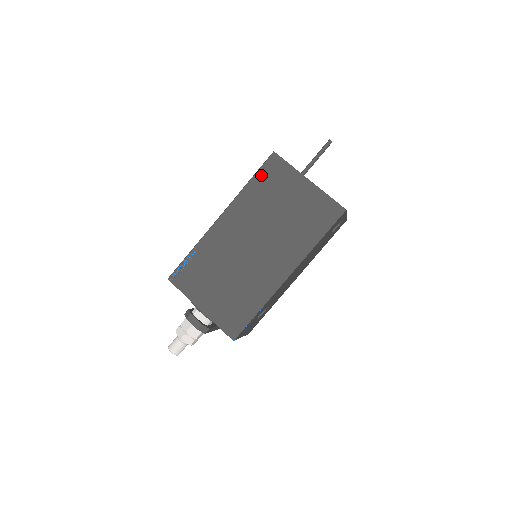
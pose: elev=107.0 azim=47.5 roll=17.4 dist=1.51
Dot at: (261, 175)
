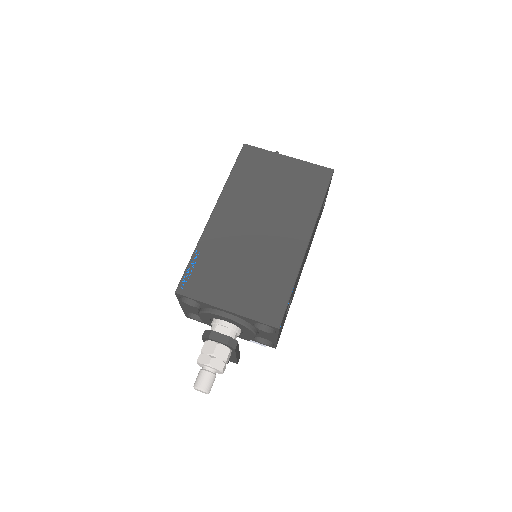
Dot at: (240, 165)
